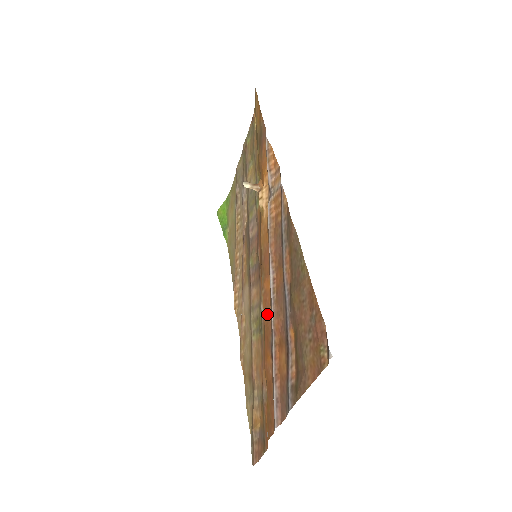
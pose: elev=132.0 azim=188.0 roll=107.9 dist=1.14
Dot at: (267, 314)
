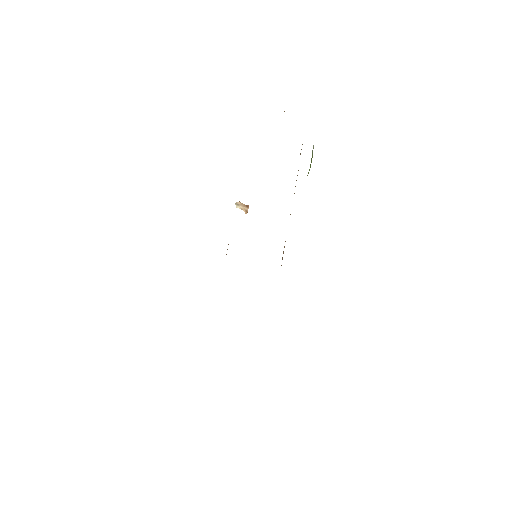
Dot at: occluded
